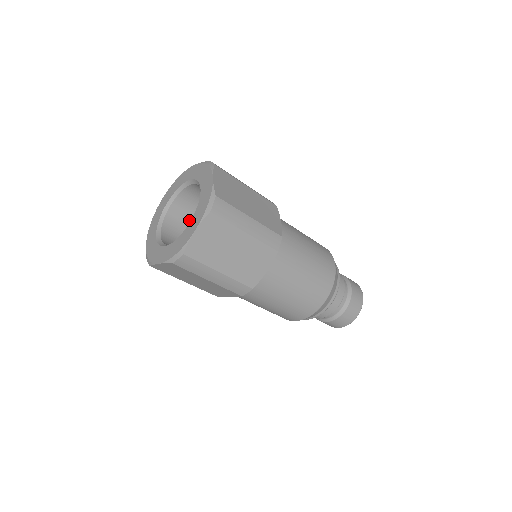
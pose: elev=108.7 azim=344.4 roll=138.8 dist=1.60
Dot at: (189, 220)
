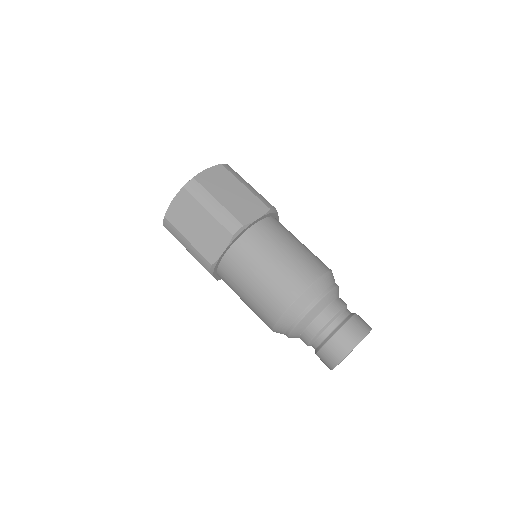
Dot at: occluded
